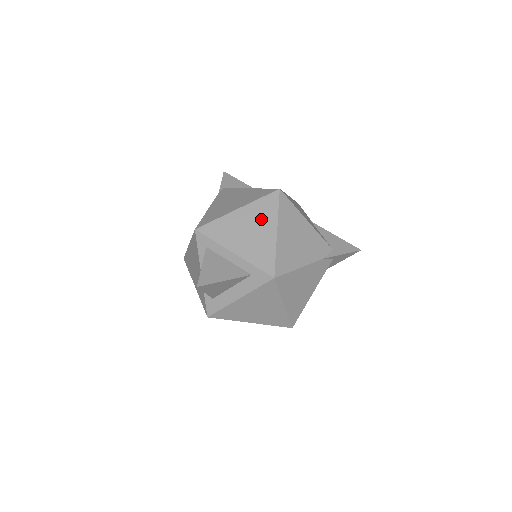
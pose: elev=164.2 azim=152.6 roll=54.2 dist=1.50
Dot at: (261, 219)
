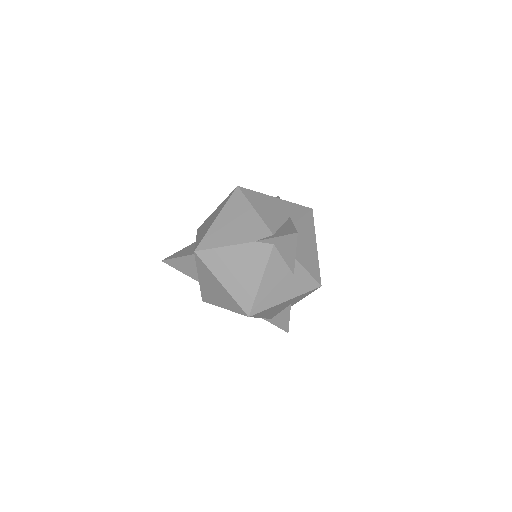
Dot at: (218, 211)
